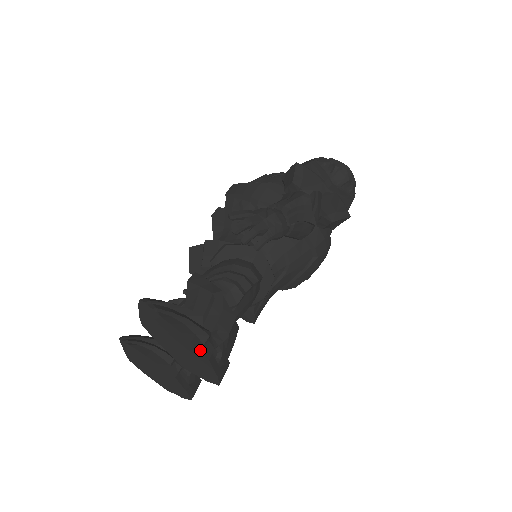
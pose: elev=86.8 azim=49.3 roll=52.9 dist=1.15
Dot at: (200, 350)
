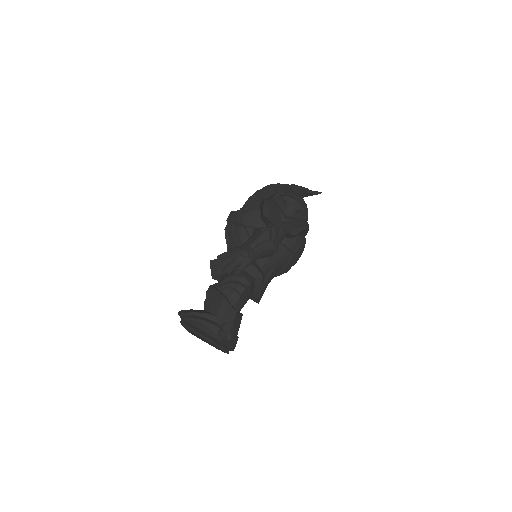
Dot at: (215, 338)
